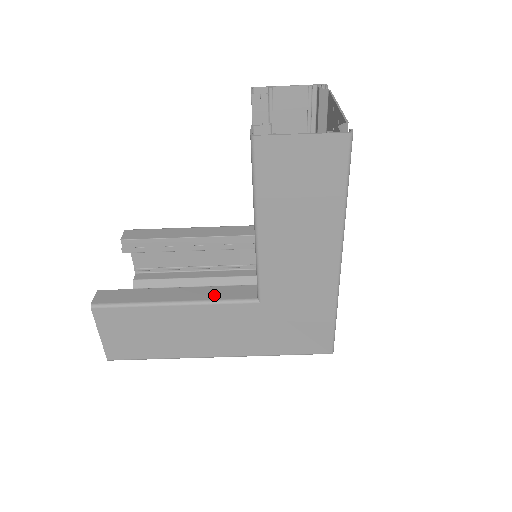
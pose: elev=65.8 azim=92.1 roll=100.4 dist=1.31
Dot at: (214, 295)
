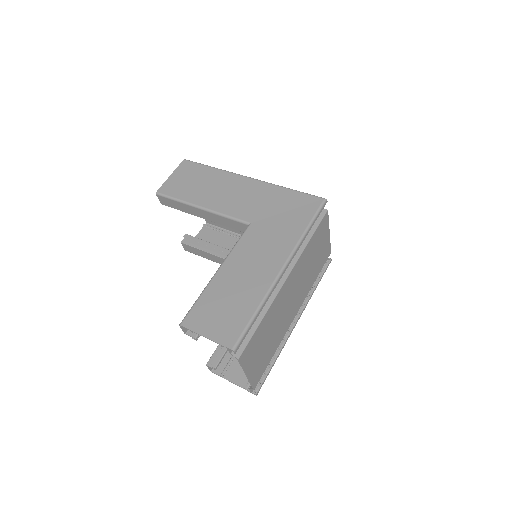
Dot at: occluded
